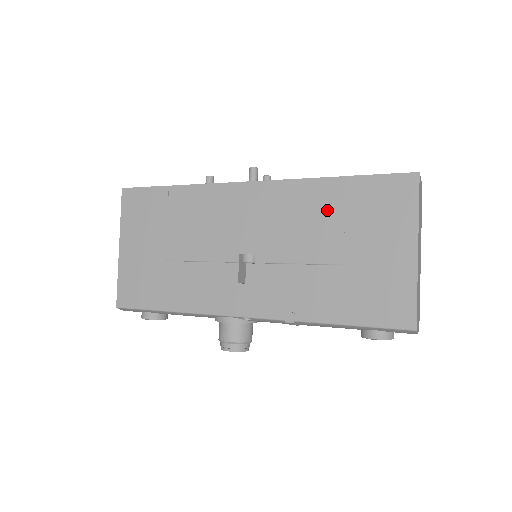
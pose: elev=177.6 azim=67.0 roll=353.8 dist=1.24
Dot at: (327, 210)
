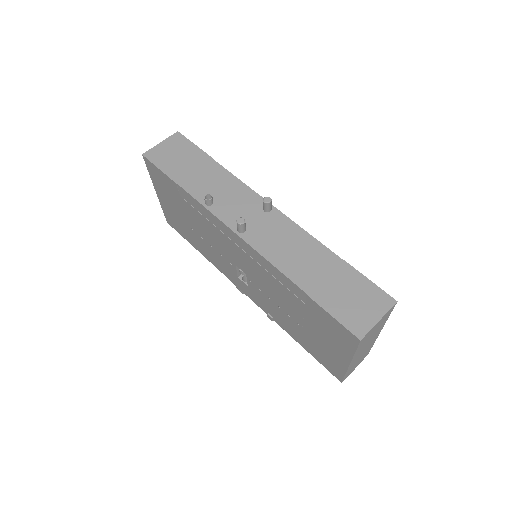
Dot at: (292, 298)
